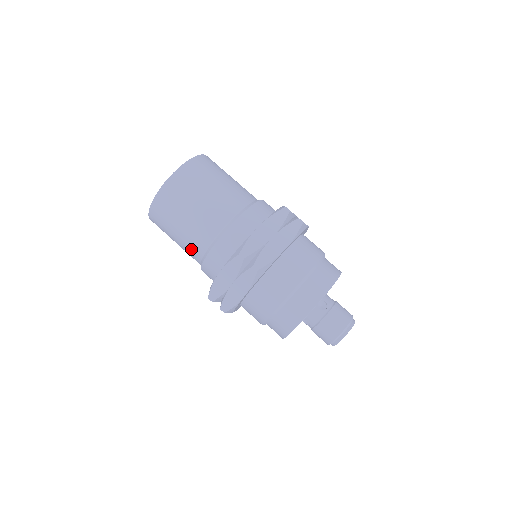
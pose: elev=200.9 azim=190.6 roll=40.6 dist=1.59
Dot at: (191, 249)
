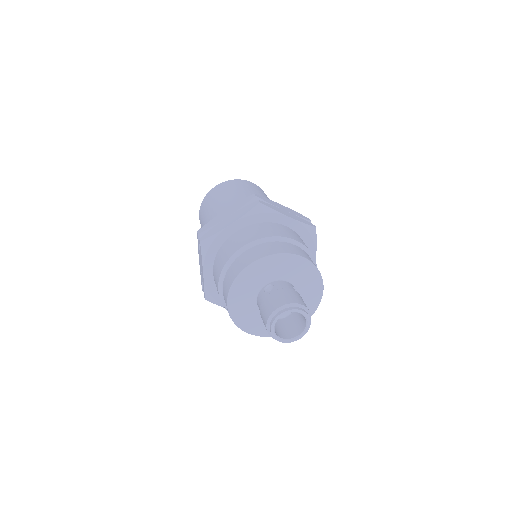
Dot at: occluded
